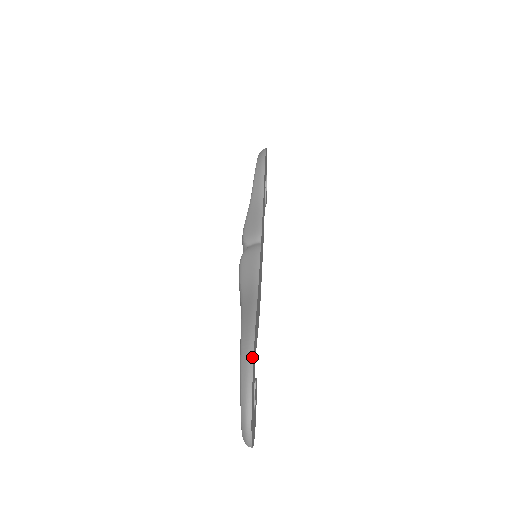
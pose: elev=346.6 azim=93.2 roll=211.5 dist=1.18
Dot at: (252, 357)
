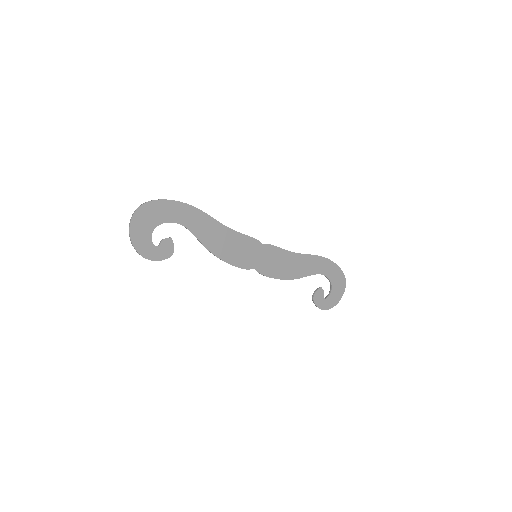
Dot at: (178, 201)
